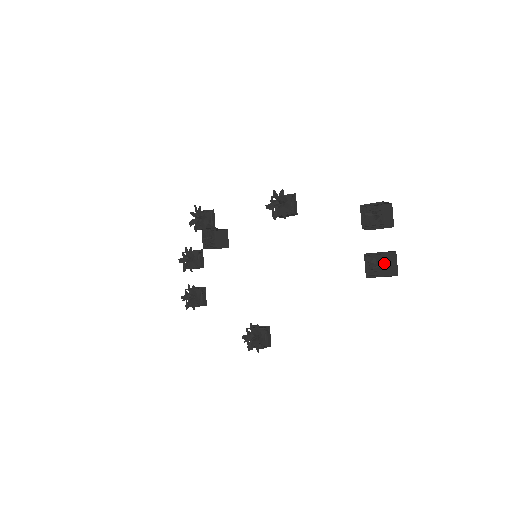
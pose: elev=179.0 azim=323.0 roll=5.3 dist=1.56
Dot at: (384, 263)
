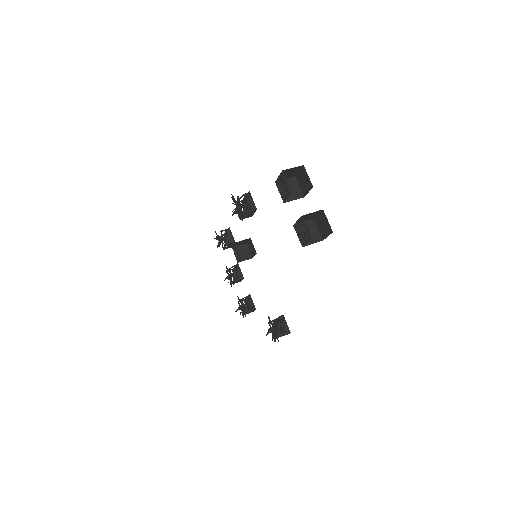
Dot at: (306, 228)
